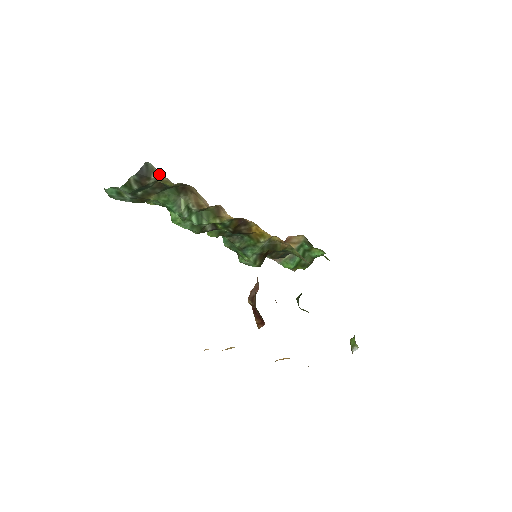
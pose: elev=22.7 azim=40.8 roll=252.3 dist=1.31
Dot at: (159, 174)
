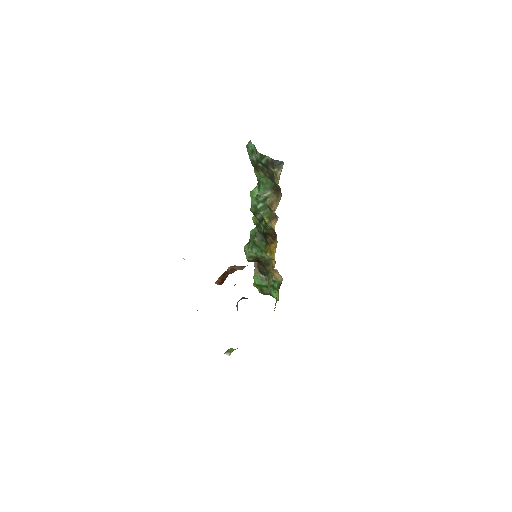
Dot at: (280, 173)
